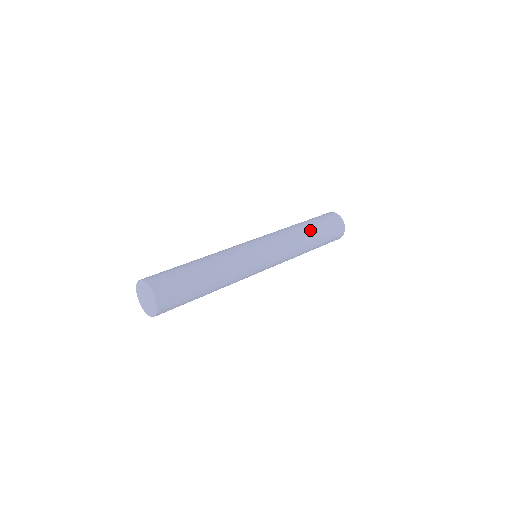
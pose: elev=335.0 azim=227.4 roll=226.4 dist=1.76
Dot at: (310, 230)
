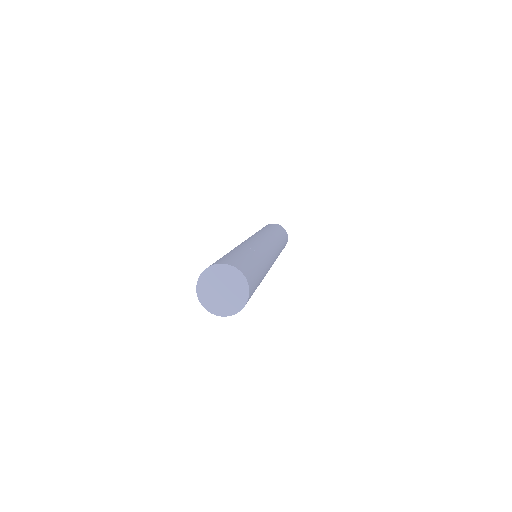
Dot at: (271, 229)
